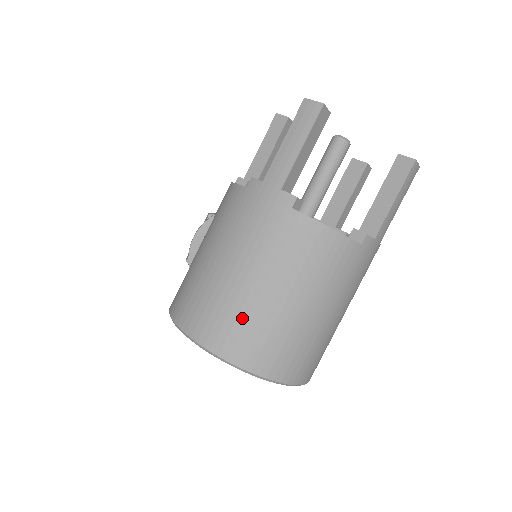
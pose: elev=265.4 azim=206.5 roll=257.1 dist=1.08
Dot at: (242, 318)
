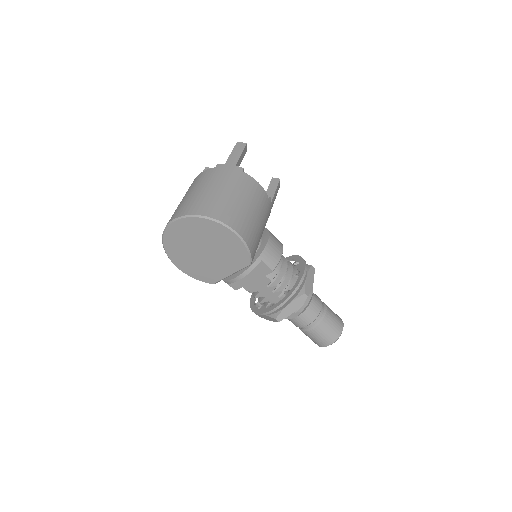
Dot at: occluded
